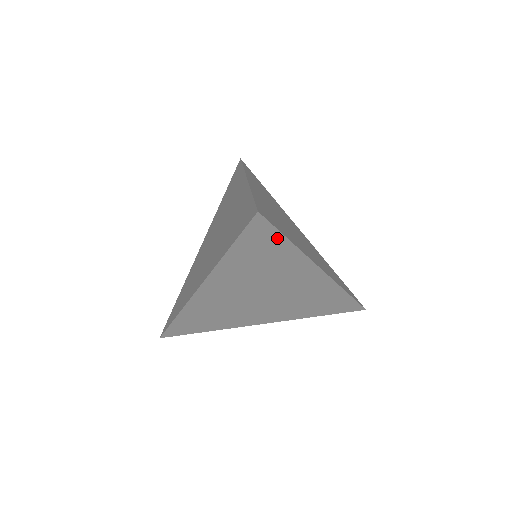
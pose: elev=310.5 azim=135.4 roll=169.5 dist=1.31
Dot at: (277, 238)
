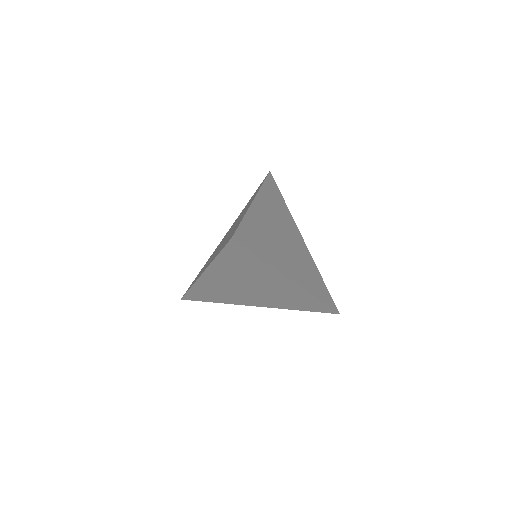
Dot at: (250, 255)
